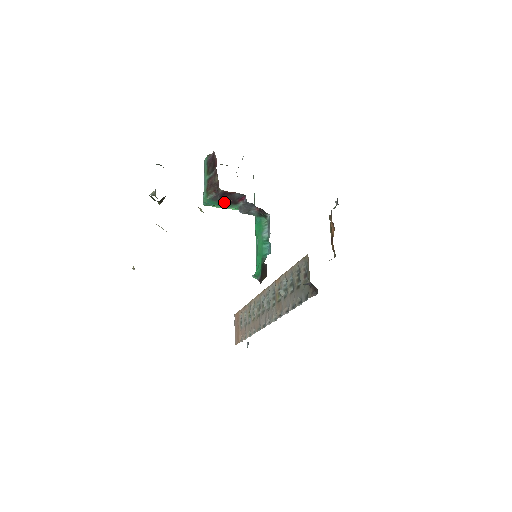
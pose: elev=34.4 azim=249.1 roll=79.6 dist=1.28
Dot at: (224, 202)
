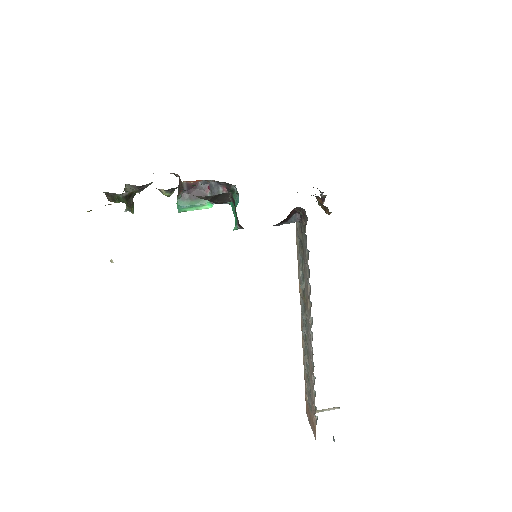
Dot at: (194, 199)
